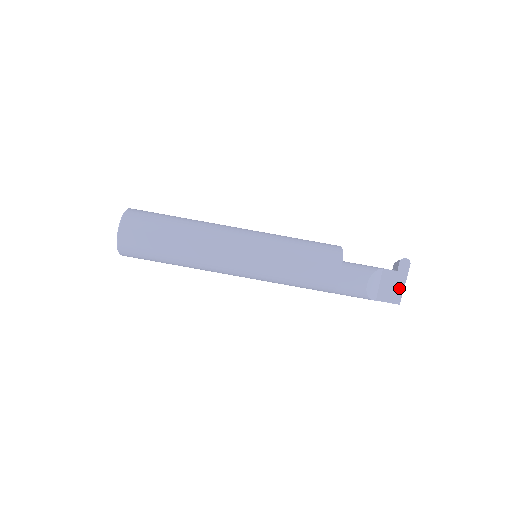
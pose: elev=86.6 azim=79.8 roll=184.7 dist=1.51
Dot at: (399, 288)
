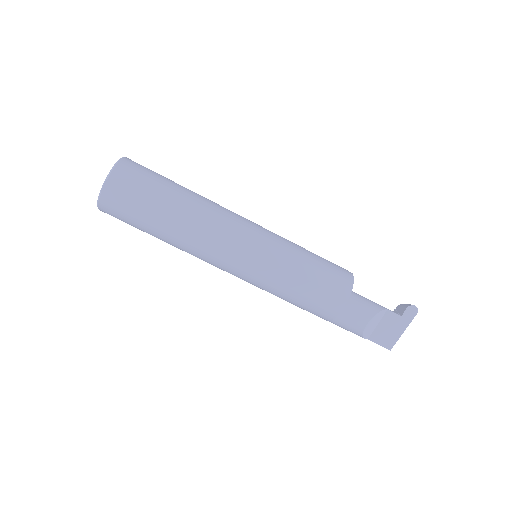
Dot at: (396, 334)
